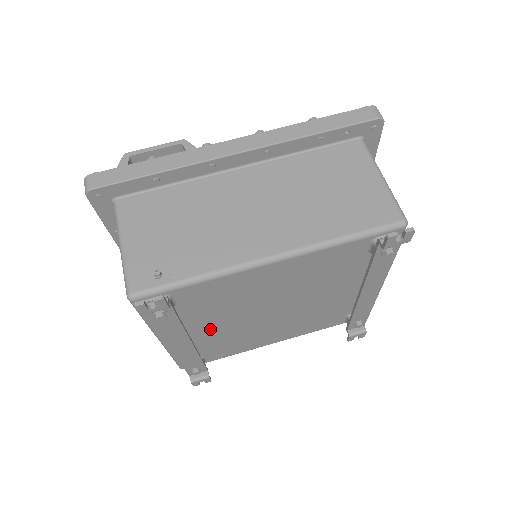
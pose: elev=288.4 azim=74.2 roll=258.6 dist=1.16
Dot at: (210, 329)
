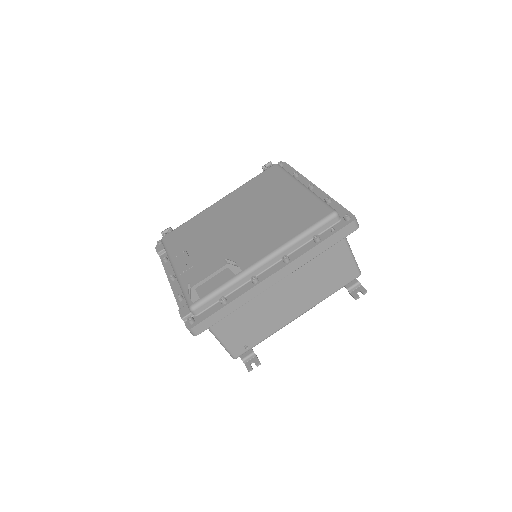
Dot at: occluded
